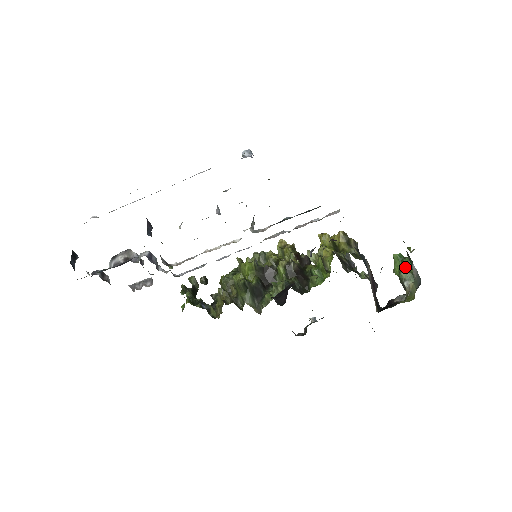
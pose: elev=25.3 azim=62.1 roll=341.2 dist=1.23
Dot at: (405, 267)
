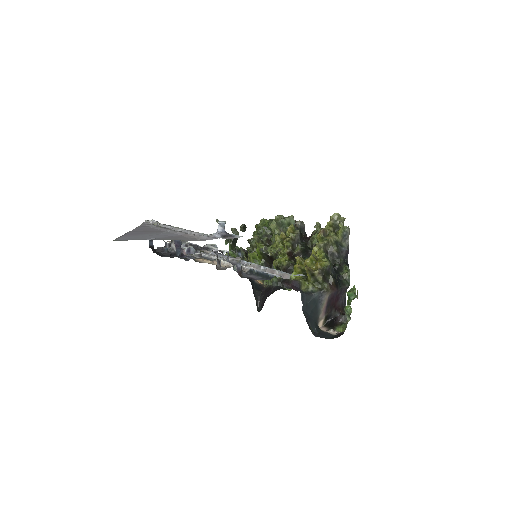
Dot at: occluded
